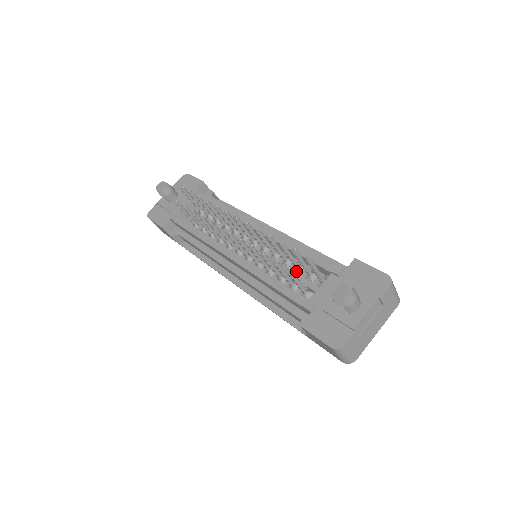
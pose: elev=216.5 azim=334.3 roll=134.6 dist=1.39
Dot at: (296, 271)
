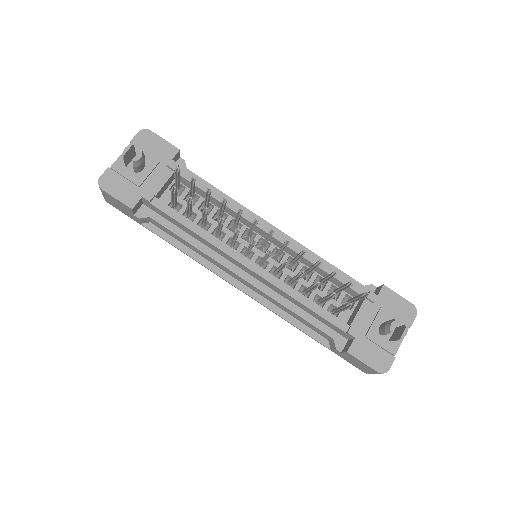
Dot at: (313, 283)
